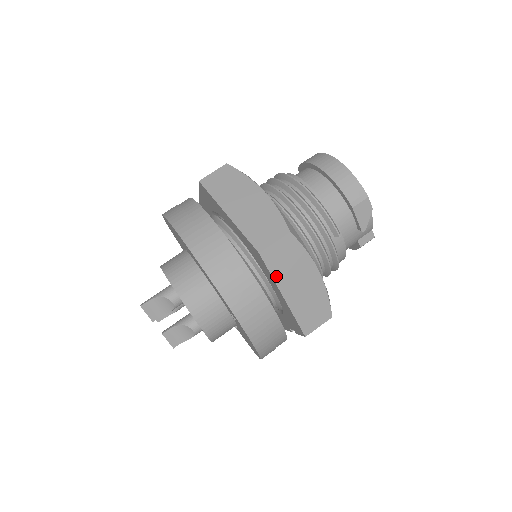
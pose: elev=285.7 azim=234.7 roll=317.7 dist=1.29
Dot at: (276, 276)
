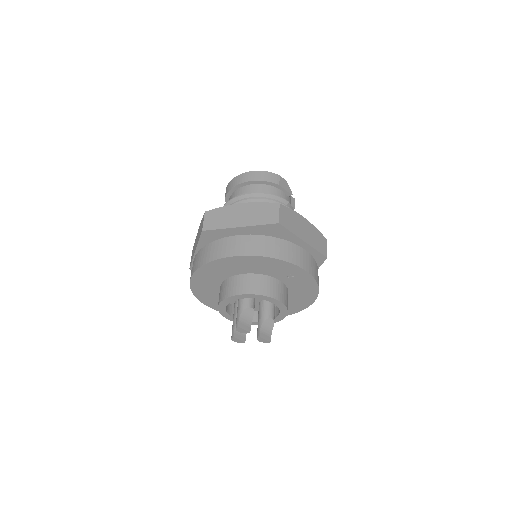
Dot at: (293, 231)
